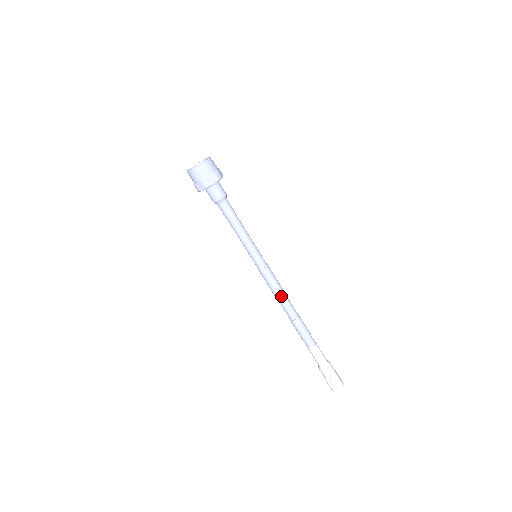
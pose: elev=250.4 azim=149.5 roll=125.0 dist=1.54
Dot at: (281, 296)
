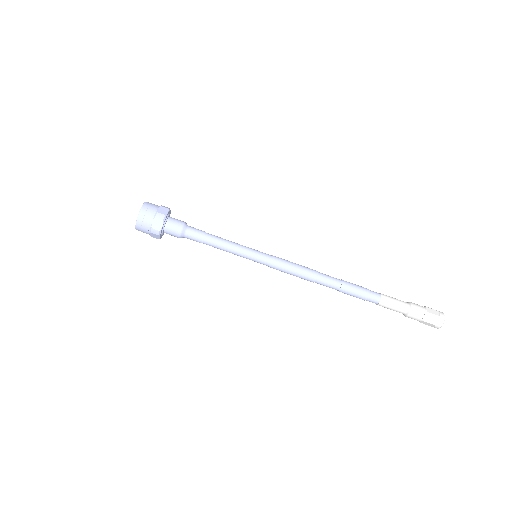
Dot at: (309, 271)
